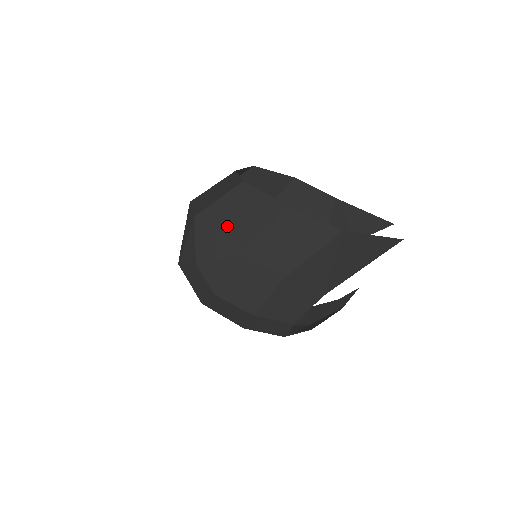
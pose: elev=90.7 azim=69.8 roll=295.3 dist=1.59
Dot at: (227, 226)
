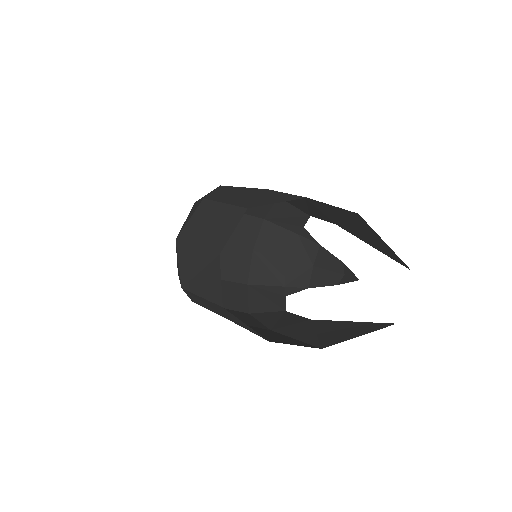
Dot at: (214, 308)
